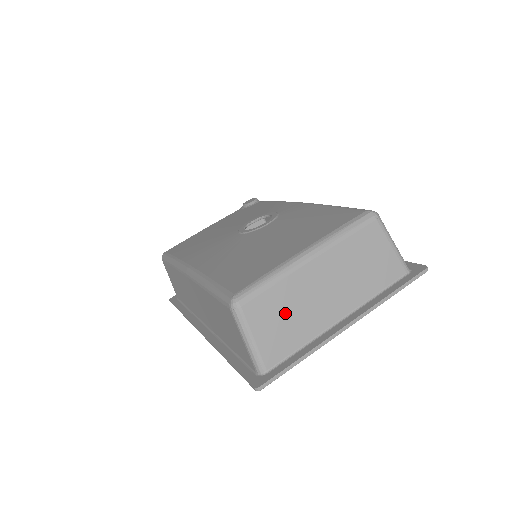
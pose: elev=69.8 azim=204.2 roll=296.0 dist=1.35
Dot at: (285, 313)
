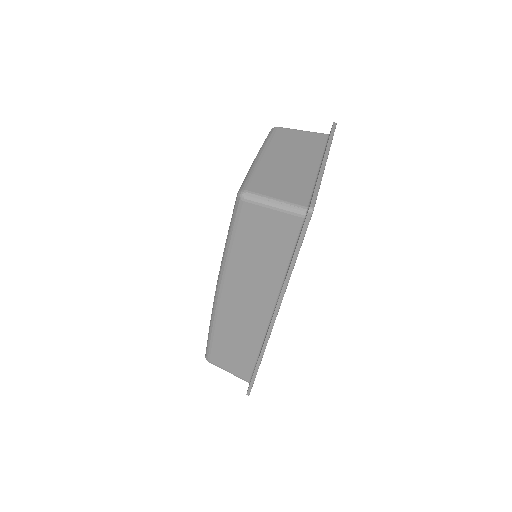
Dot at: (280, 180)
